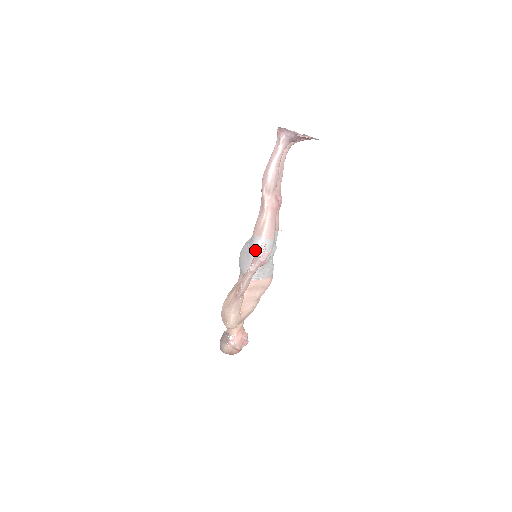
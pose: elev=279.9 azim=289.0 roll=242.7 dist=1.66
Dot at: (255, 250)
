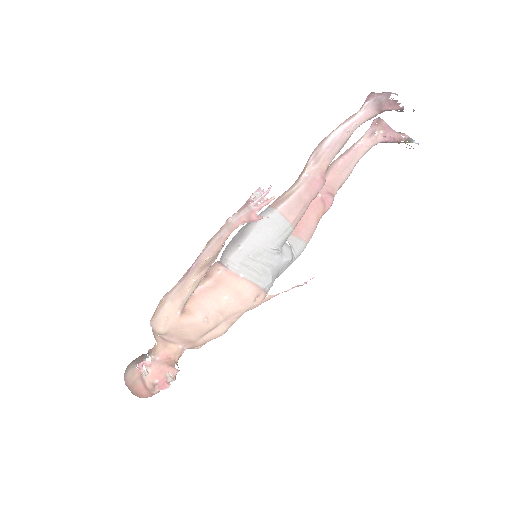
Dot at: (256, 223)
